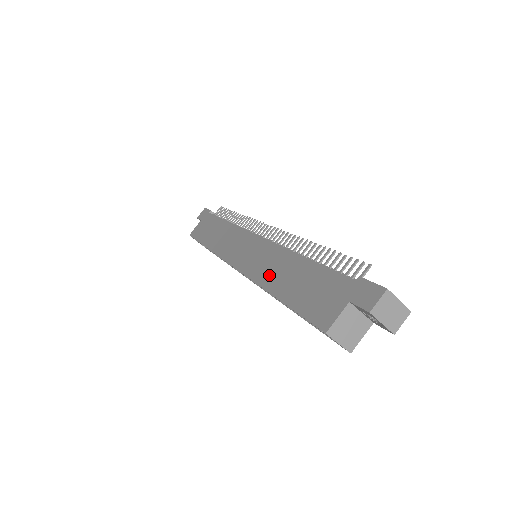
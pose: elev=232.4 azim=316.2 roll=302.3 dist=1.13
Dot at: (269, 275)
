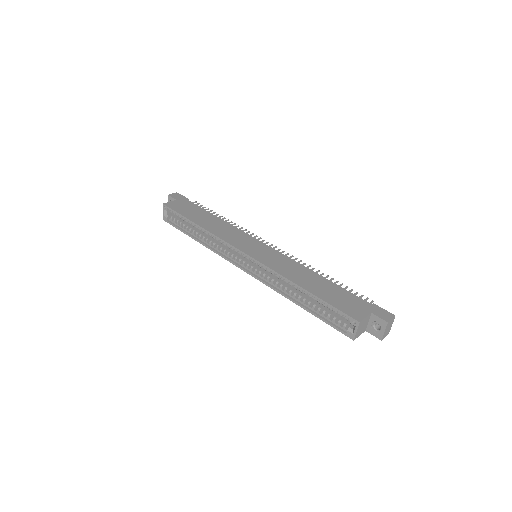
Dot at: (292, 274)
